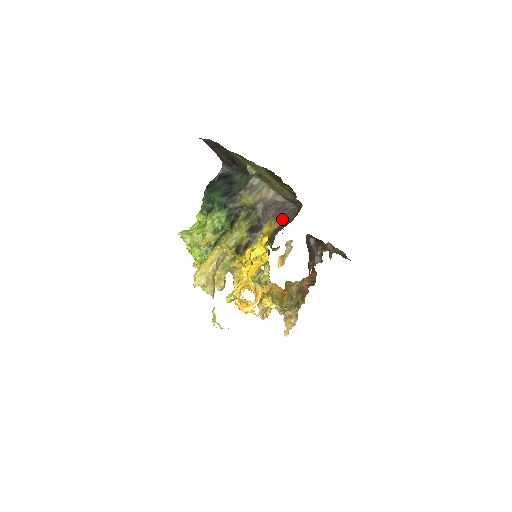
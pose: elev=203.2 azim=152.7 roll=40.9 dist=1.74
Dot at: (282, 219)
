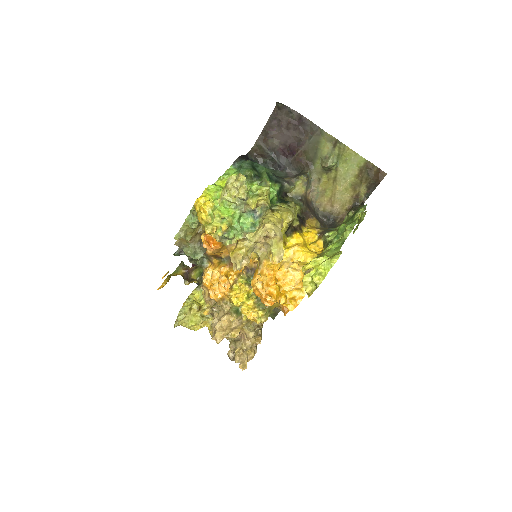
Dot at: occluded
